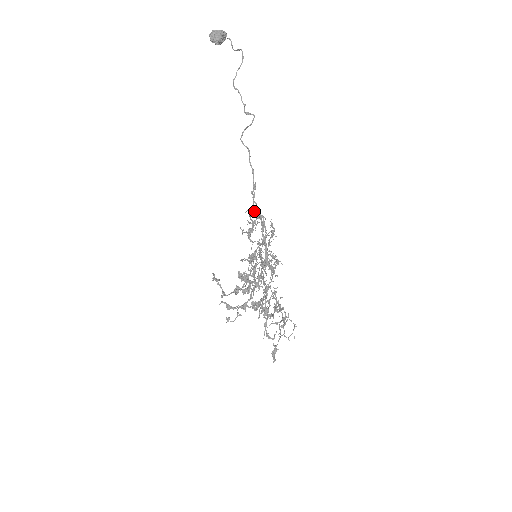
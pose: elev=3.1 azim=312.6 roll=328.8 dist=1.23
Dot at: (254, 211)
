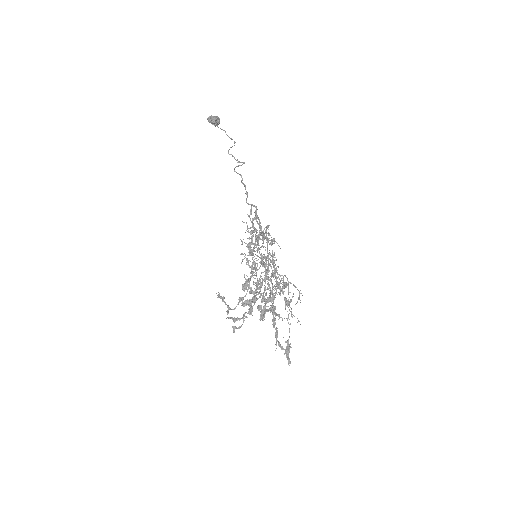
Dot at: (247, 203)
